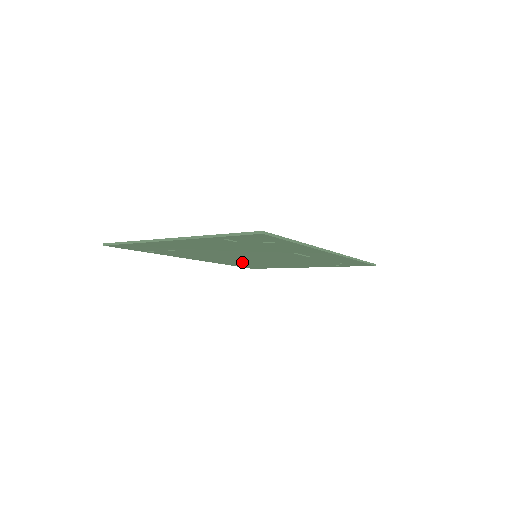
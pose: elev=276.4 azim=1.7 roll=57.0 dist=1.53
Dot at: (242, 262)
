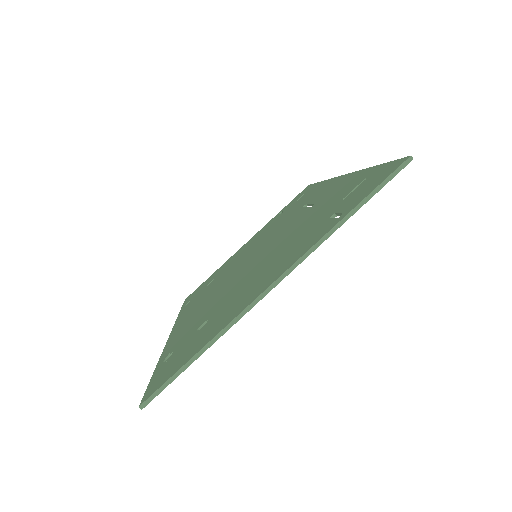
Dot at: occluded
